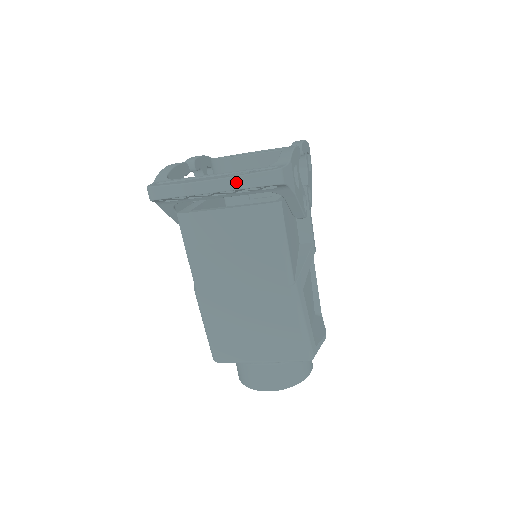
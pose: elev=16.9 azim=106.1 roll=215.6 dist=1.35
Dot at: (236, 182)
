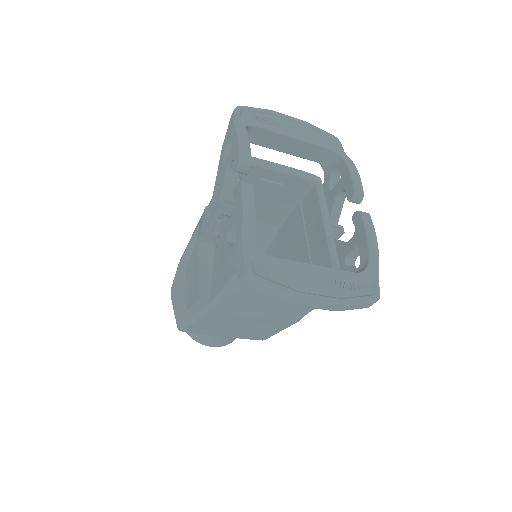
Dot at: (346, 308)
